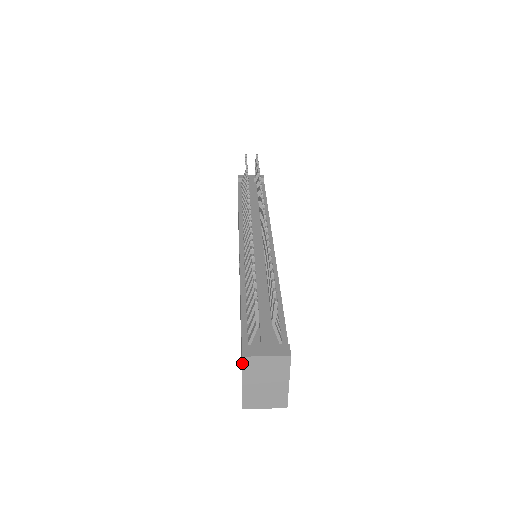
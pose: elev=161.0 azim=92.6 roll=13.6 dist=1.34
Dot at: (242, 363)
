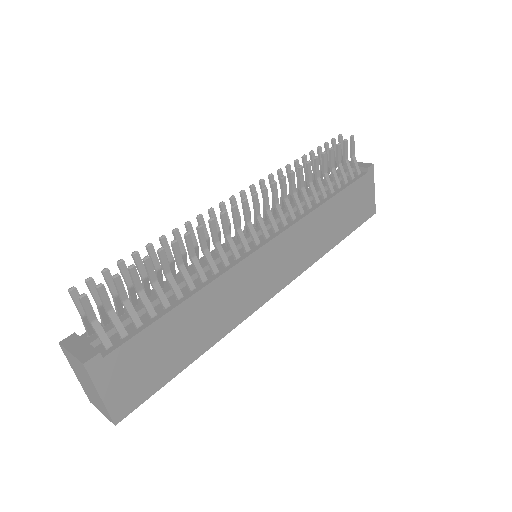
Dot at: (62, 350)
